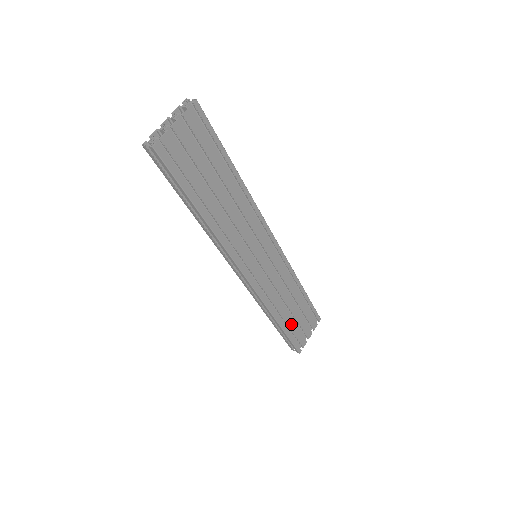
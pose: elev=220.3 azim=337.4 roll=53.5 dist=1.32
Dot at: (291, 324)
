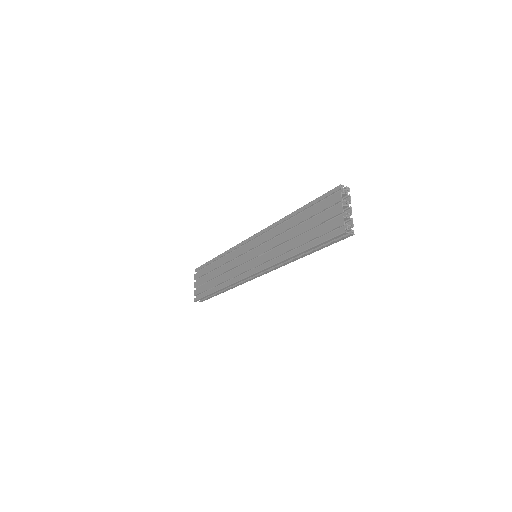
Dot at: occluded
